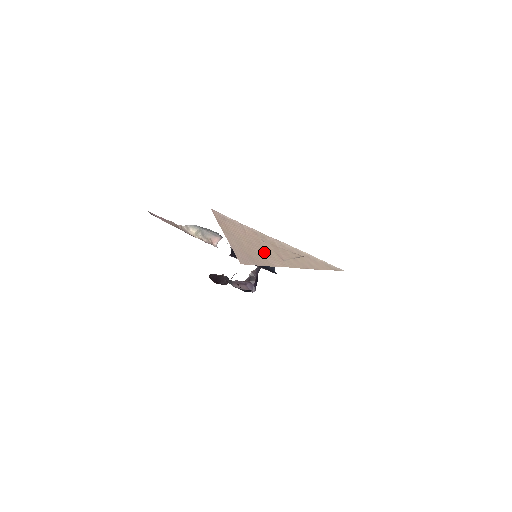
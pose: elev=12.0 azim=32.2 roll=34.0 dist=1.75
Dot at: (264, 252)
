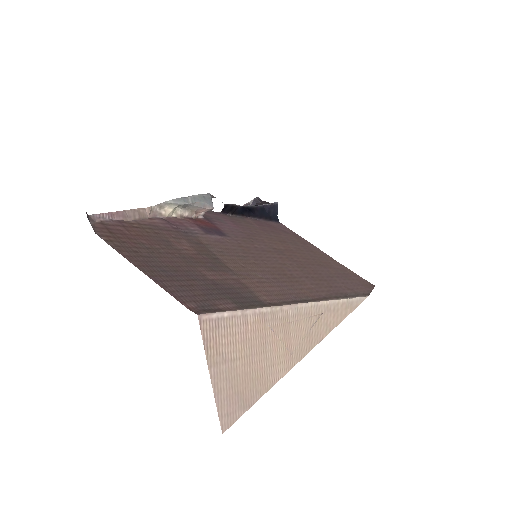
Dot at: (267, 359)
